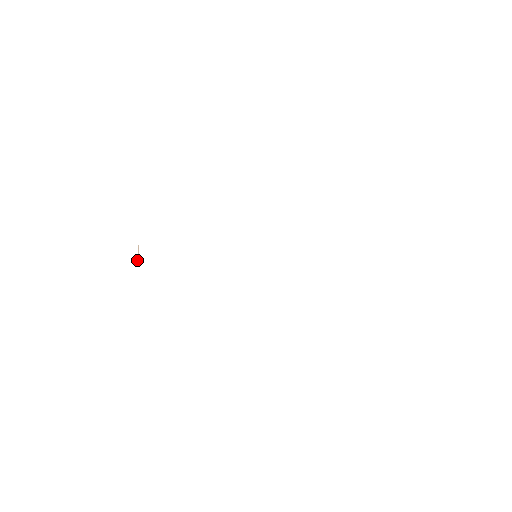
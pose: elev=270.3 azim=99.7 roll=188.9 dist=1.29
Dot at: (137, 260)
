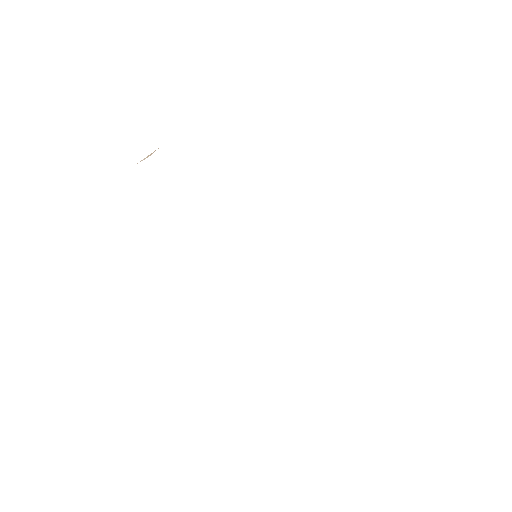
Dot at: (145, 158)
